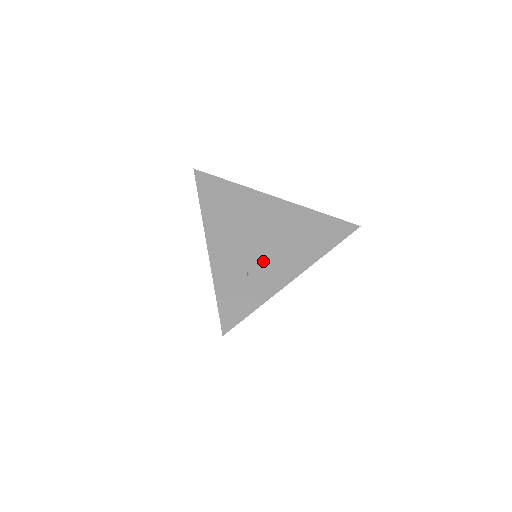
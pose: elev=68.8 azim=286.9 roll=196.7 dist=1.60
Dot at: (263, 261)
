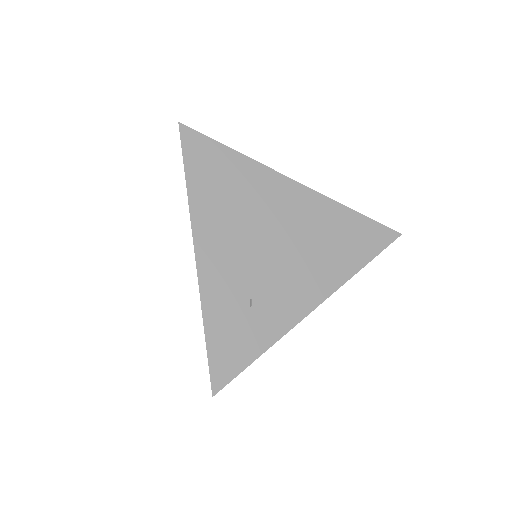
Dot at: (272, 283)
